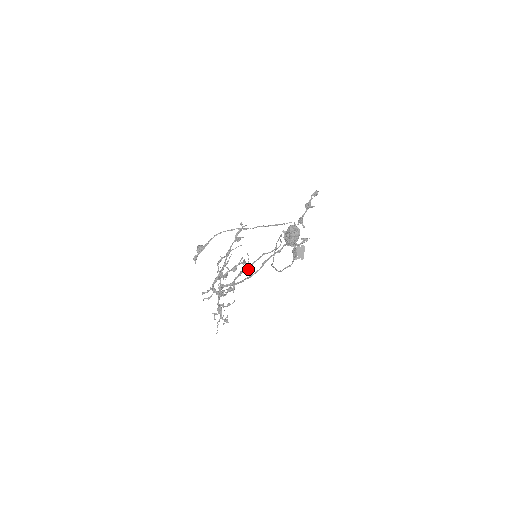
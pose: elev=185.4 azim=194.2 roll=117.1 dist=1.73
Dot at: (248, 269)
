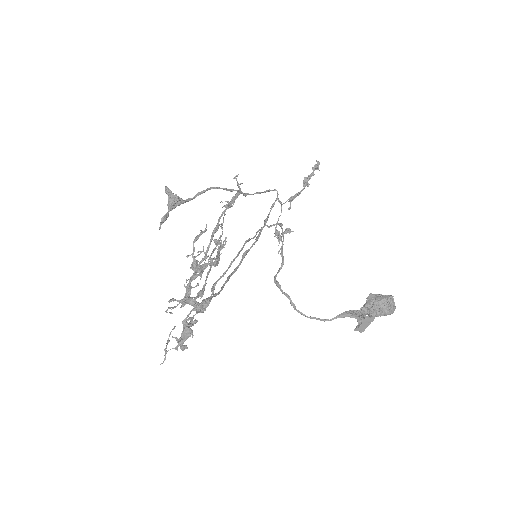
Dot at: occluded
